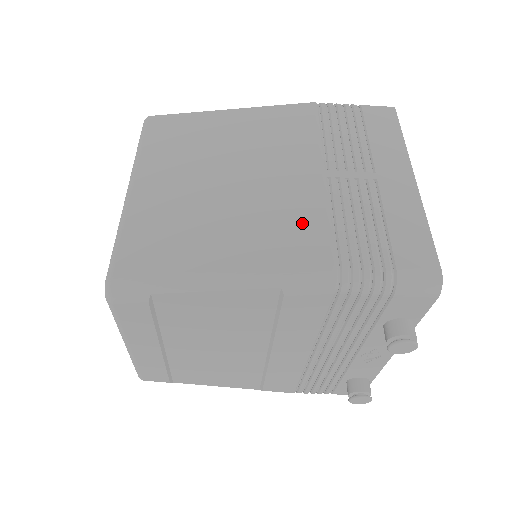
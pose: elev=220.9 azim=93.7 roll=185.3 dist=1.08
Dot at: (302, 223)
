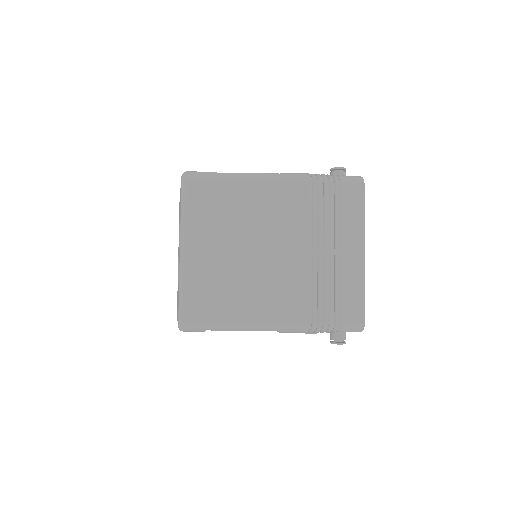
Dot at: (293, 291)
